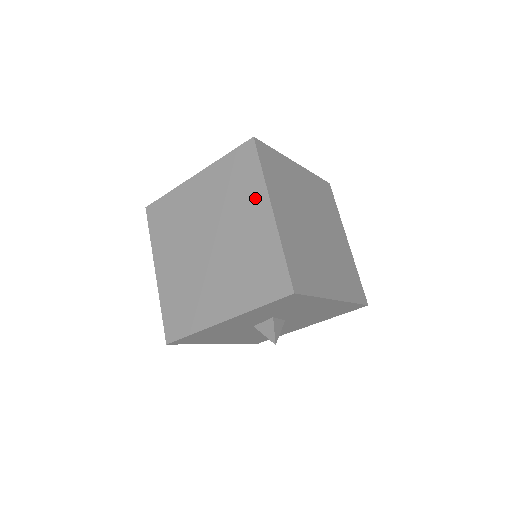
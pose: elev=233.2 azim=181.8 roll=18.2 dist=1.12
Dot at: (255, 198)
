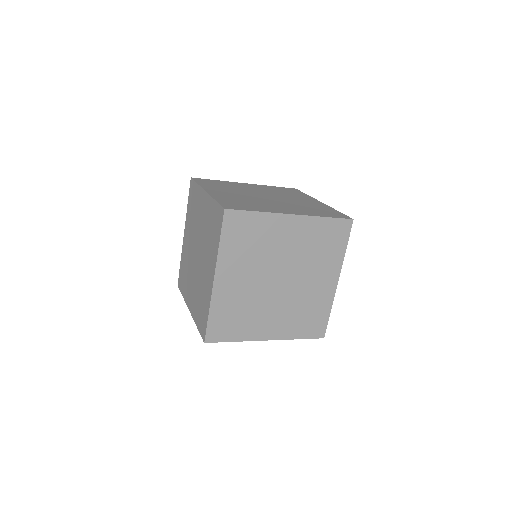
Dot at: (212, 258)
